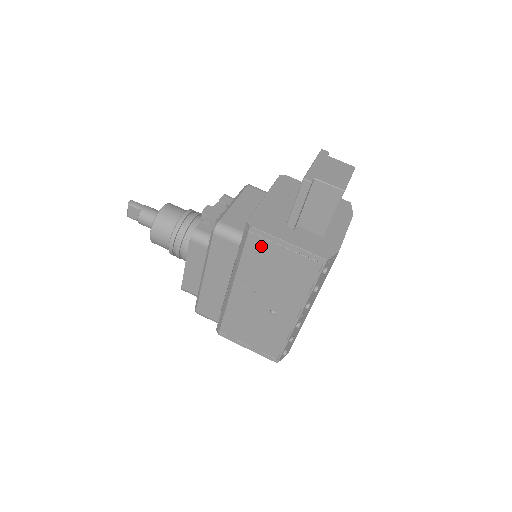
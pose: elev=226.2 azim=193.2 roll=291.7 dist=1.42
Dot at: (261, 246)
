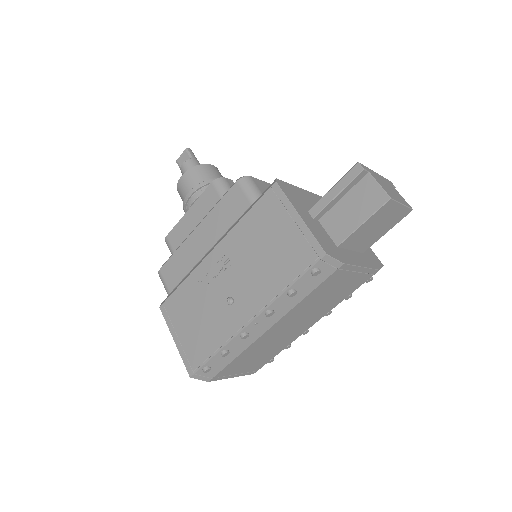
Dot at: (271, 209)
